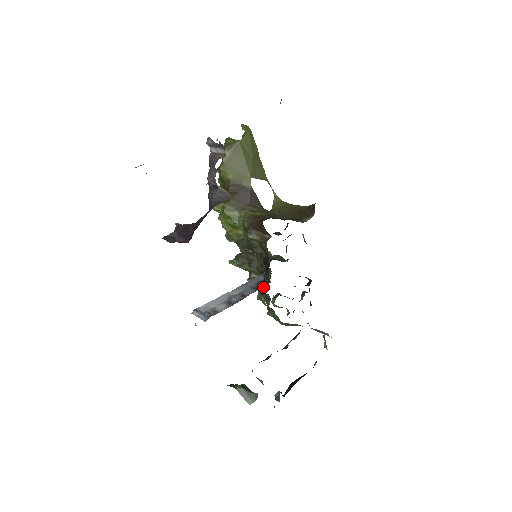
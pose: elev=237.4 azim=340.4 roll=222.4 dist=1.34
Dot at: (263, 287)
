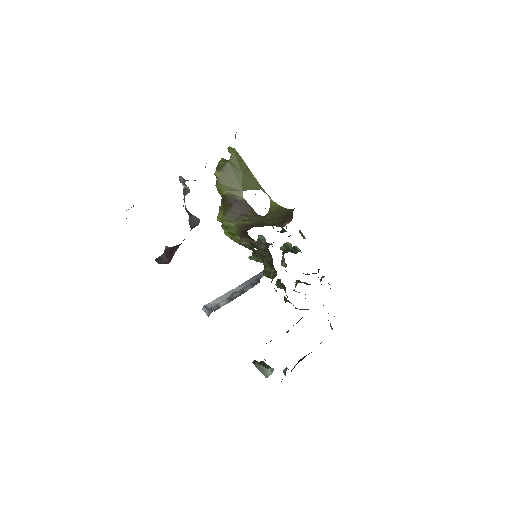
Dot at: occluded
